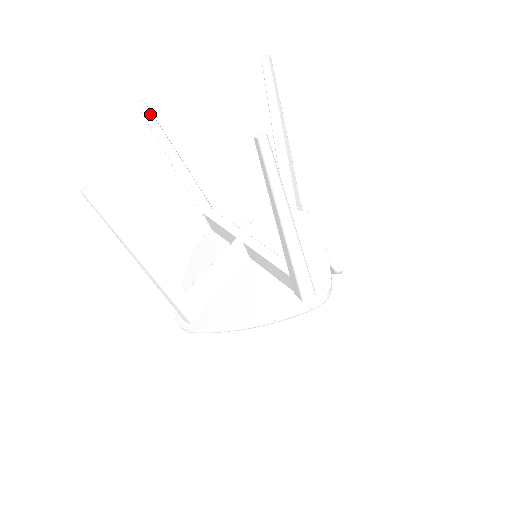
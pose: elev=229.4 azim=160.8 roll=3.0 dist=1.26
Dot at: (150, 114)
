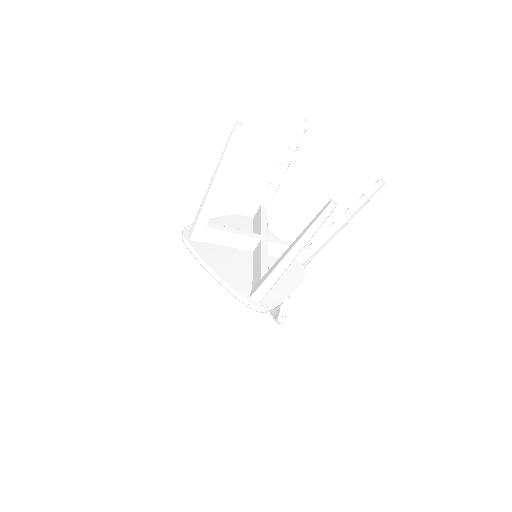
Dot at: (303, 133)
